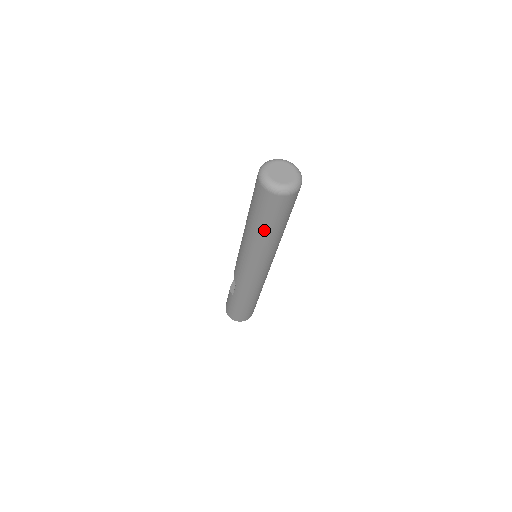
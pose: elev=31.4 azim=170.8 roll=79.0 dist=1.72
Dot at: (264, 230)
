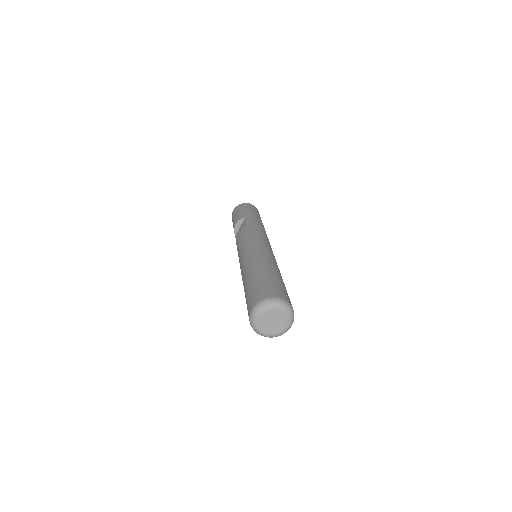
Dot at: occluded
